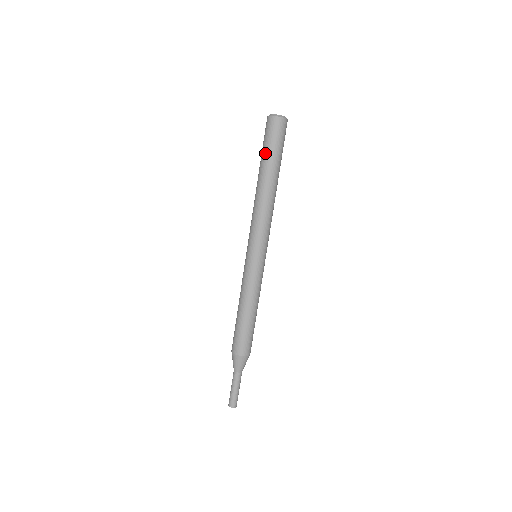
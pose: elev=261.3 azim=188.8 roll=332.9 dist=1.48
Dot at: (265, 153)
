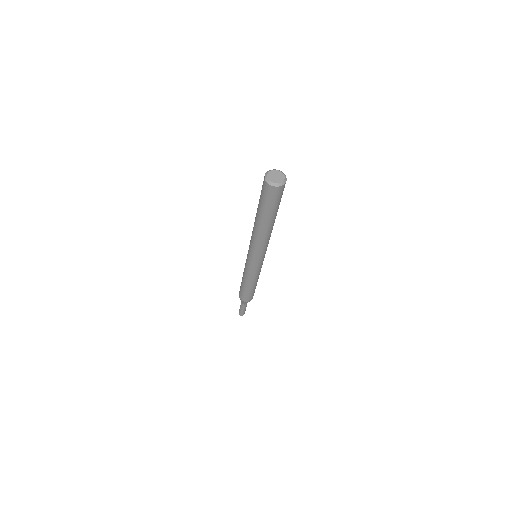
Dot at: (259, 200)
